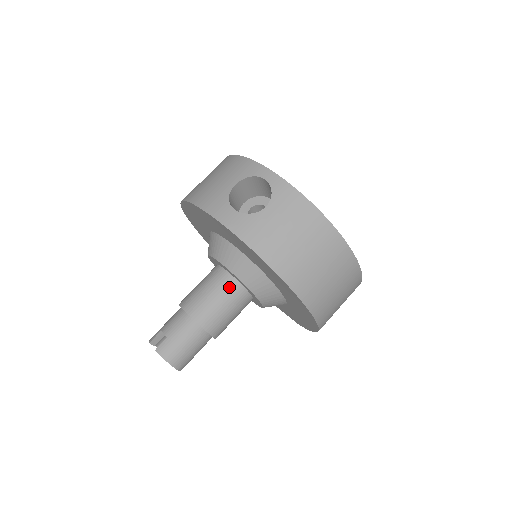
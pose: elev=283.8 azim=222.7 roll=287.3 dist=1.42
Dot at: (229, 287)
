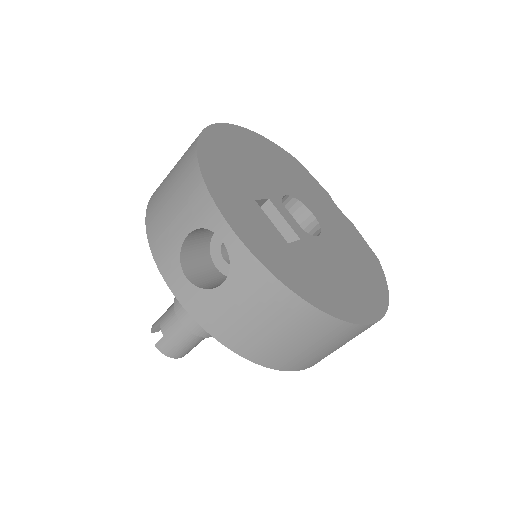
Dot at: occluded
